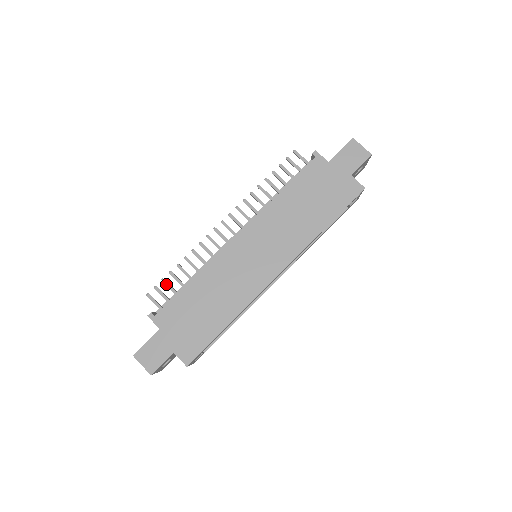
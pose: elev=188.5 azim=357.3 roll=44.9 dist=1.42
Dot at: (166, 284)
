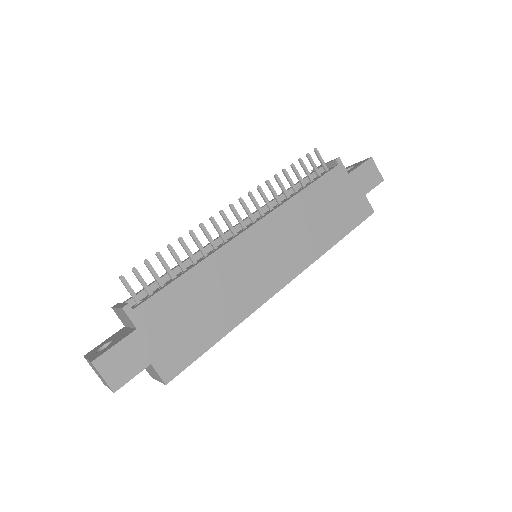
Dot at: (150, 268)
